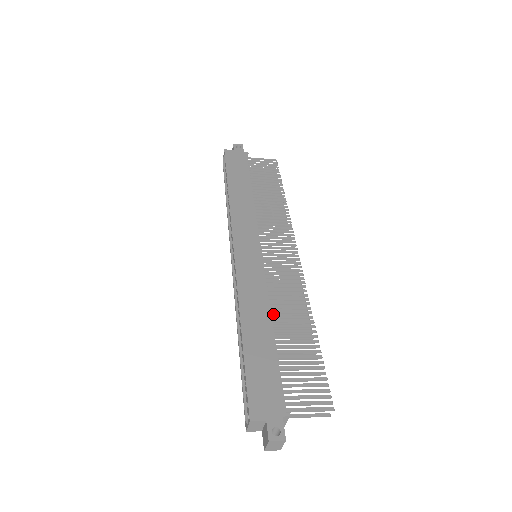
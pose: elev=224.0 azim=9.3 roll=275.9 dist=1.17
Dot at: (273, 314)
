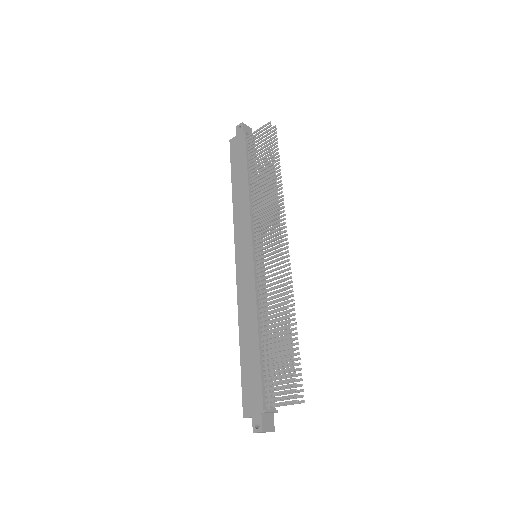
Dot at: occluded
